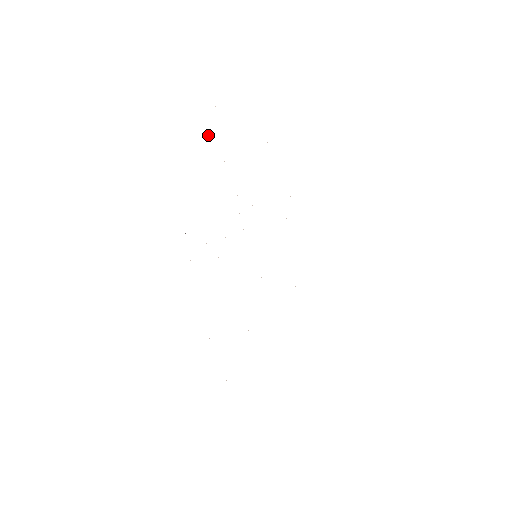
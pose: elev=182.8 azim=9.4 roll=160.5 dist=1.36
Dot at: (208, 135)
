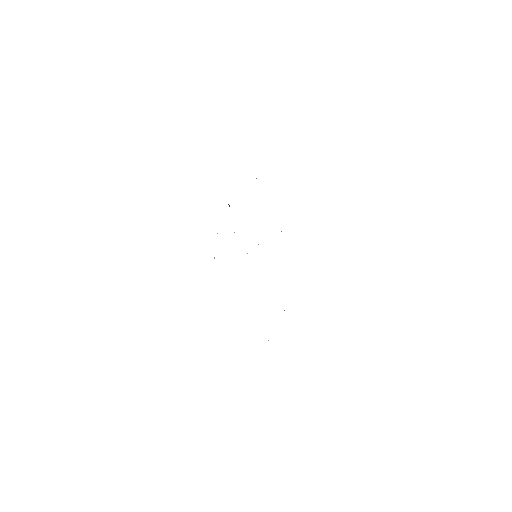
Dot at: occluded
